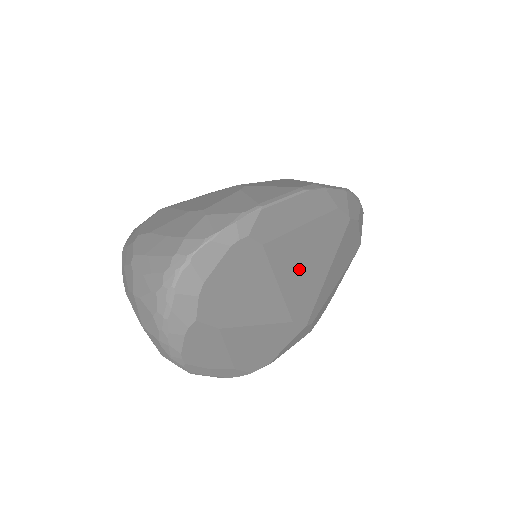
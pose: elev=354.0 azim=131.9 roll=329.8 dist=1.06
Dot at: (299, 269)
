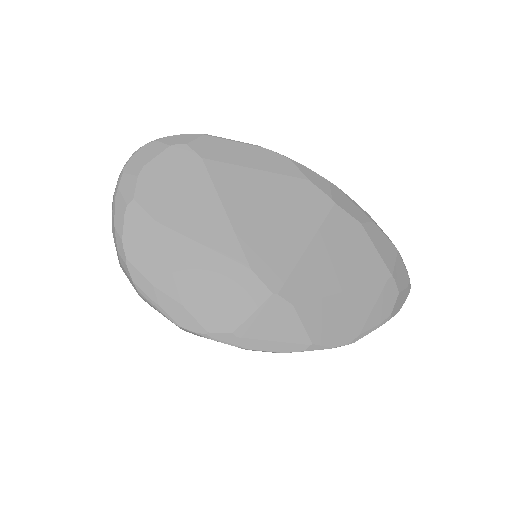
Dot at: (255, 211)
